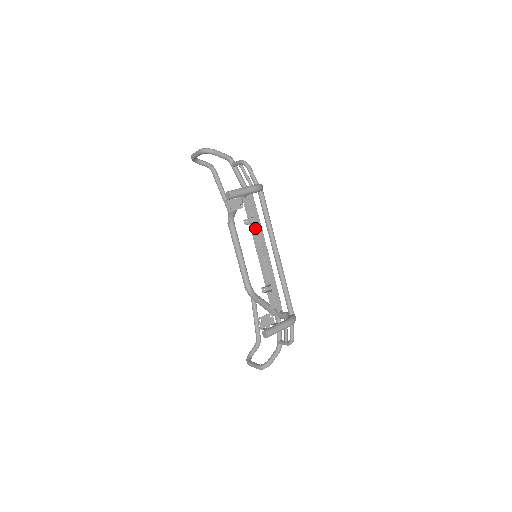
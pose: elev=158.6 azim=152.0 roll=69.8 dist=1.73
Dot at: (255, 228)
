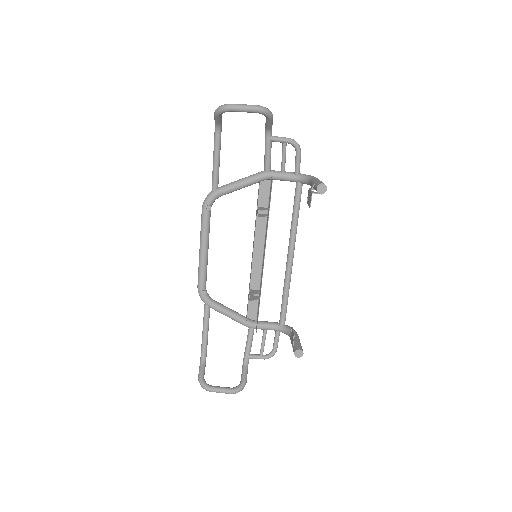
Dot at: (255, 221)
